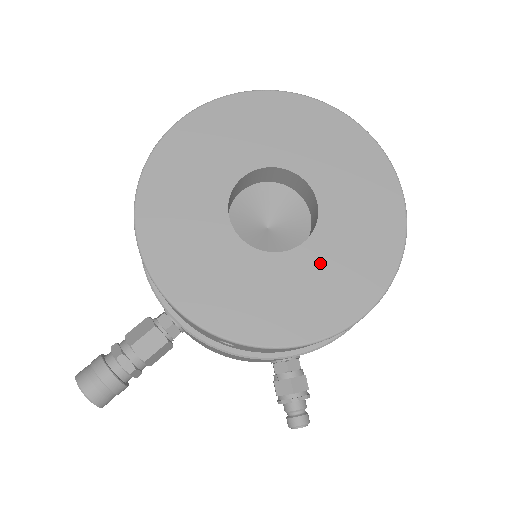
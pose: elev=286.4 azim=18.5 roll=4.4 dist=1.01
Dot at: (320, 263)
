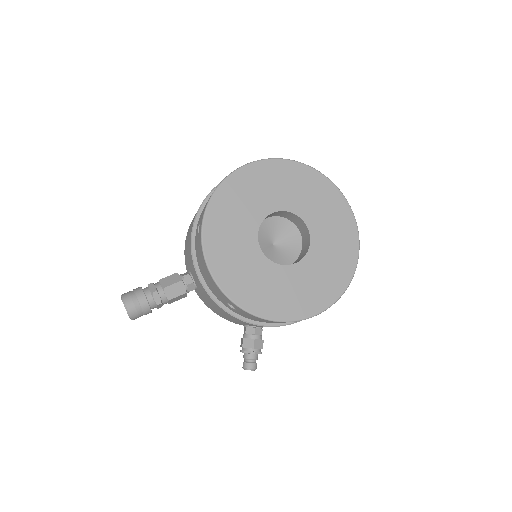
Dot at: (300, 278)
